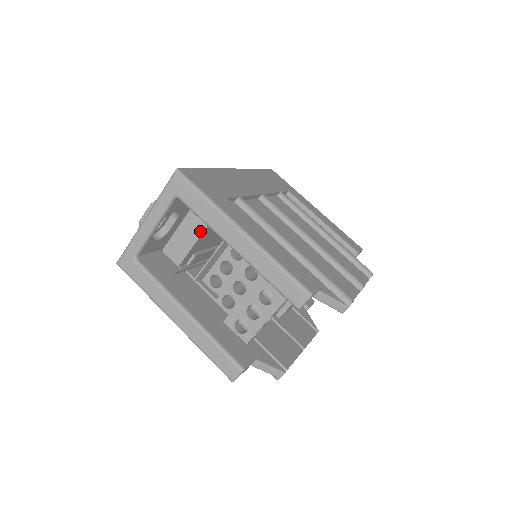
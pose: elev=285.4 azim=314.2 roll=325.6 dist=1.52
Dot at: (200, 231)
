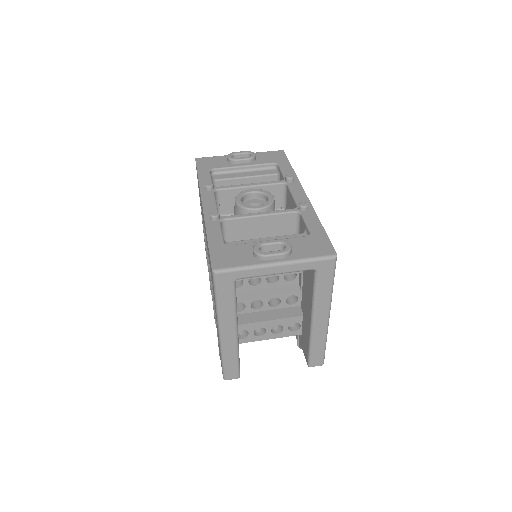
Dot at: occluded
